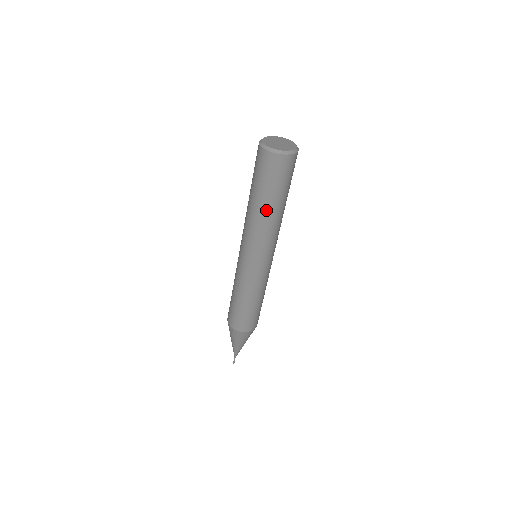
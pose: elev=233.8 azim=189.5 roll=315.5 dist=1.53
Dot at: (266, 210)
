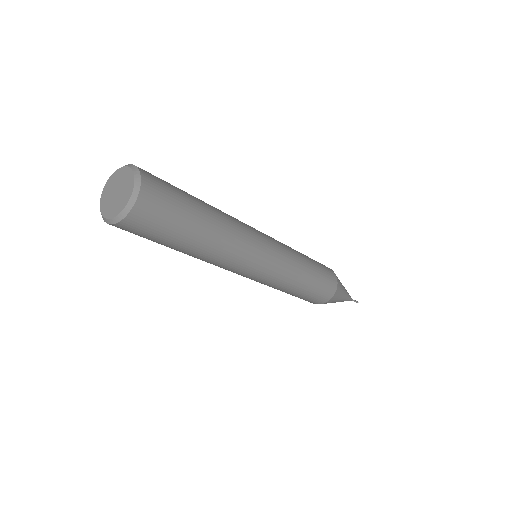
Dot at: (191, 253)
